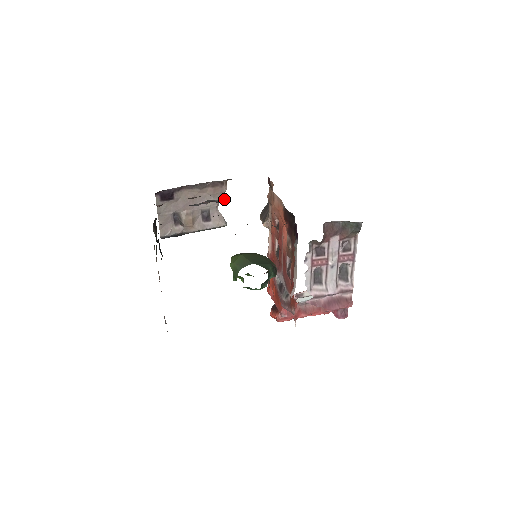
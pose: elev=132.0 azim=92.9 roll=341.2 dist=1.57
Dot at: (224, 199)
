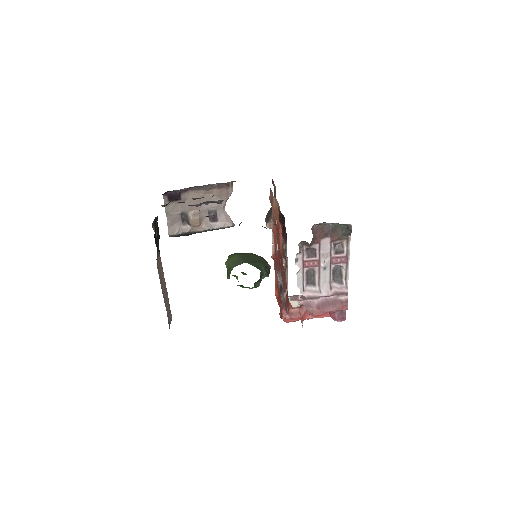
Dot at: (223, 200)
